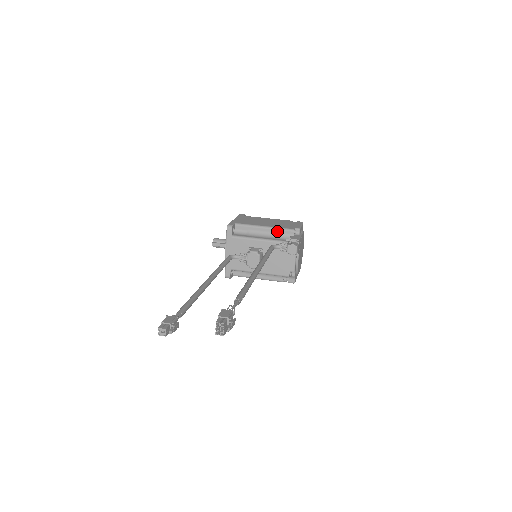
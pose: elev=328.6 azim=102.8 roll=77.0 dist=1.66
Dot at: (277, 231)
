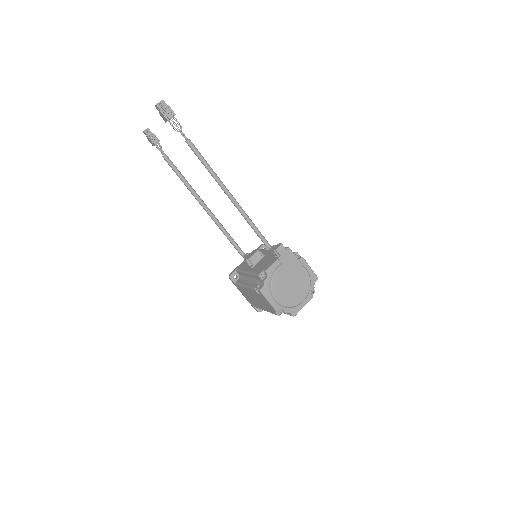
Dot at: occluded
